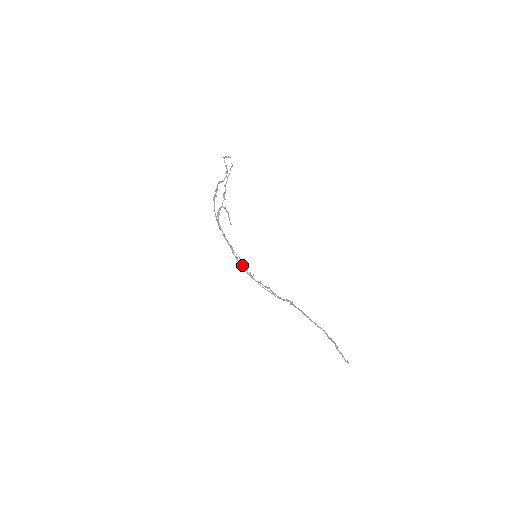
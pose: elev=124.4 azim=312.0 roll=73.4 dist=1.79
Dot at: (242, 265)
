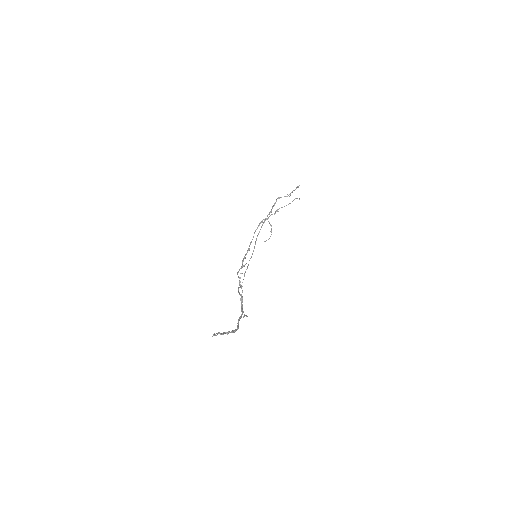
Dot at: (242, 264)
